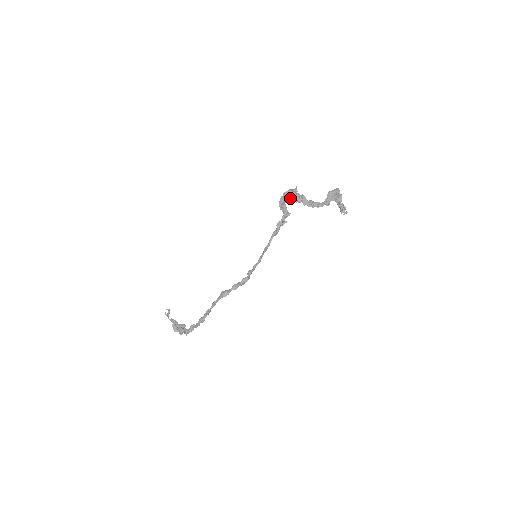
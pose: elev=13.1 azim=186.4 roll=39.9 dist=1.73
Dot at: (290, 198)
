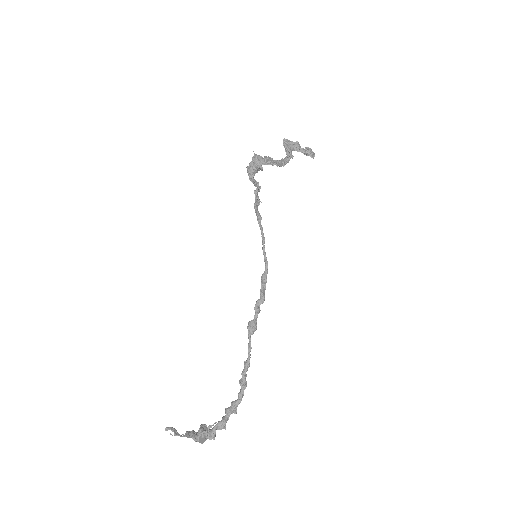
Dot at: (265, 164)
